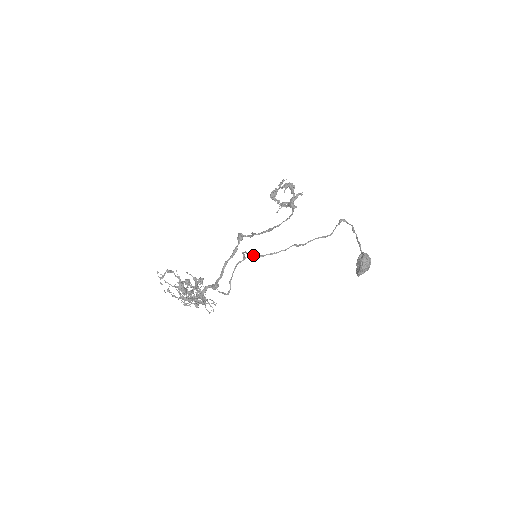
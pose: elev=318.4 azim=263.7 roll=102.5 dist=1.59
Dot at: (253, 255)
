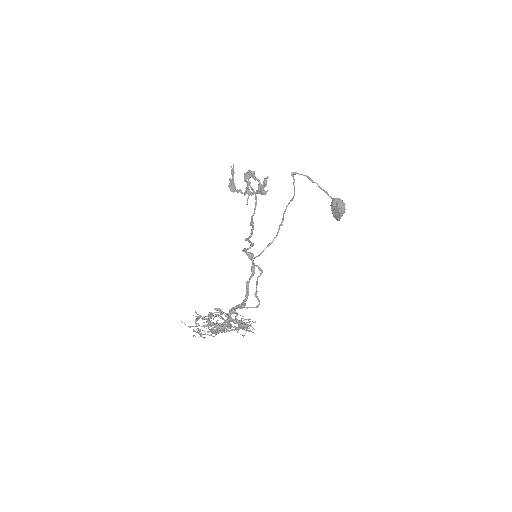
Dot at: occluded
